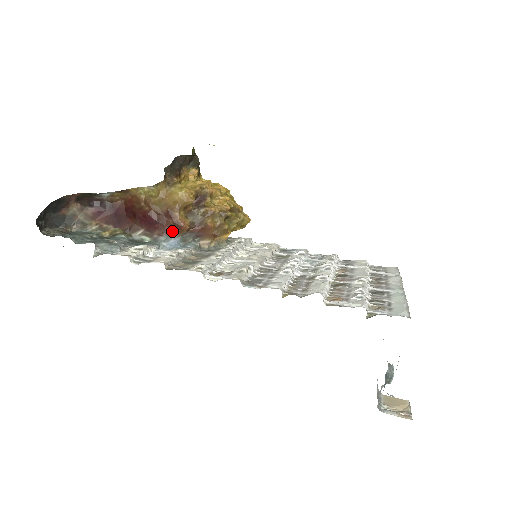
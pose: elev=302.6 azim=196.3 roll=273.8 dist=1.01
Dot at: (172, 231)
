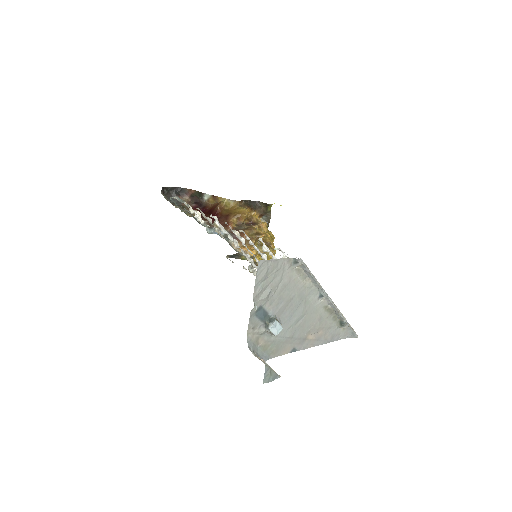
Dot at: occluded
